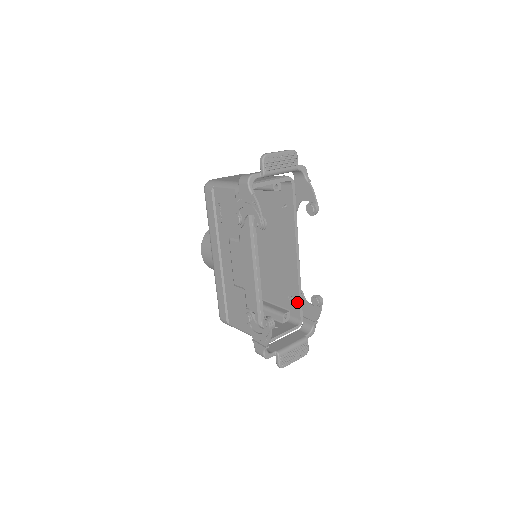
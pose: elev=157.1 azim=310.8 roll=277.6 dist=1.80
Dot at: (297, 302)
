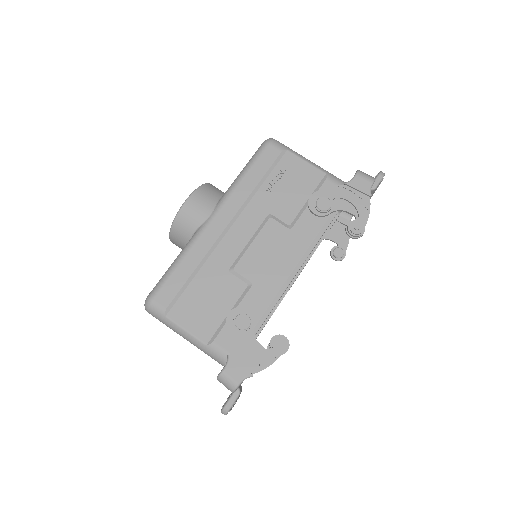
Dot at: occluded
